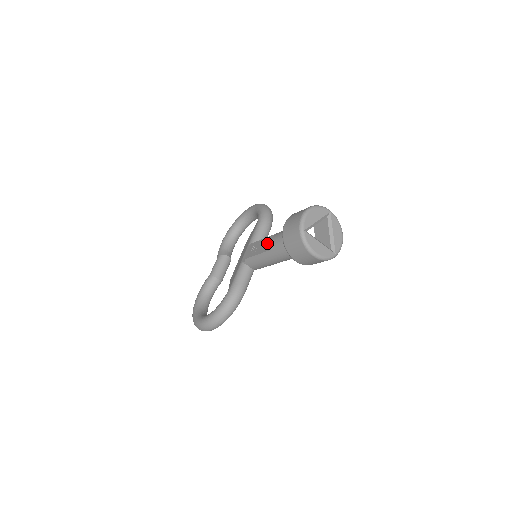
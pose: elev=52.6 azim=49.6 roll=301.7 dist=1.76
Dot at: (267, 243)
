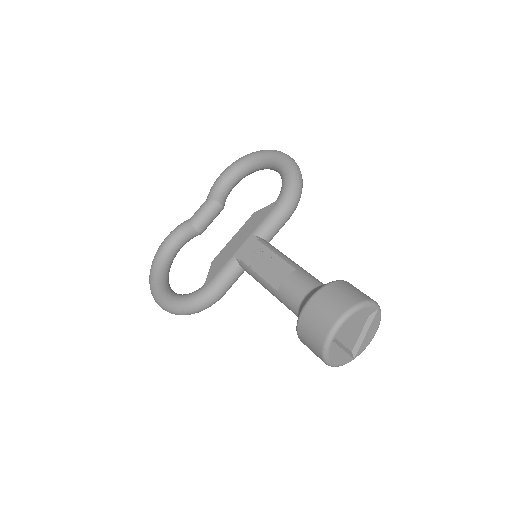
Dot at: (277, 271)
